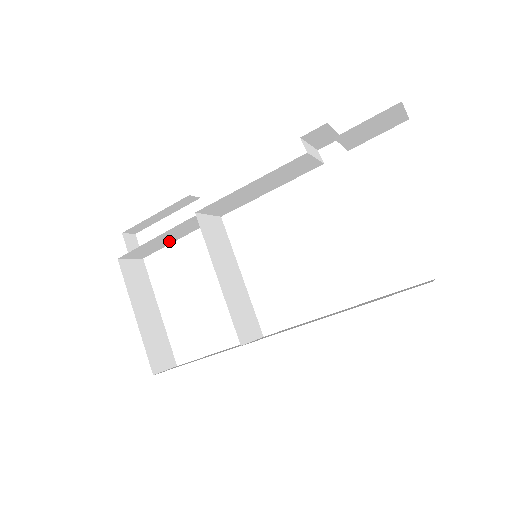
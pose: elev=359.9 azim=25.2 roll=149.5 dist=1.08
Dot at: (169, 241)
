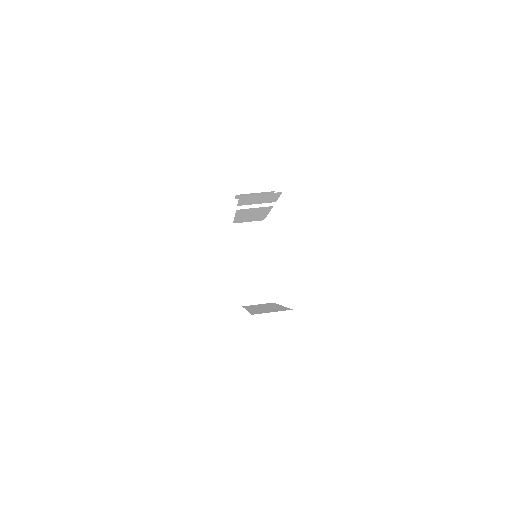
Dot at: occluded
